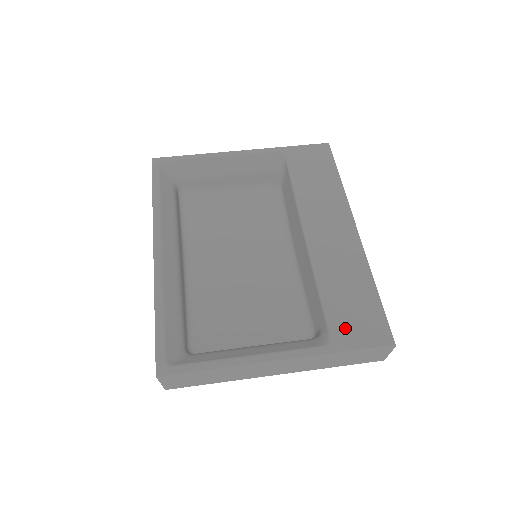
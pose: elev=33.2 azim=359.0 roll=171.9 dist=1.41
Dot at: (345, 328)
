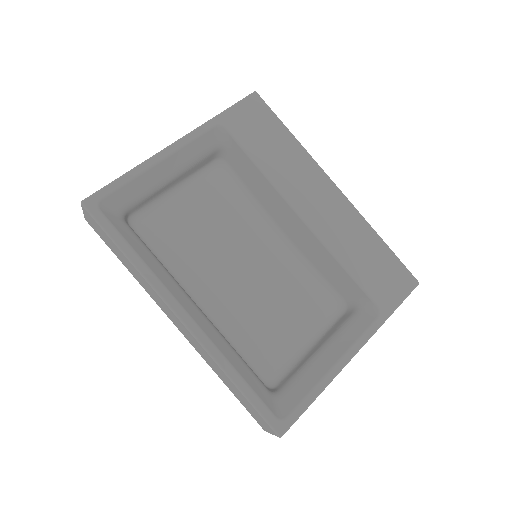
Dot at: (382, 291)
